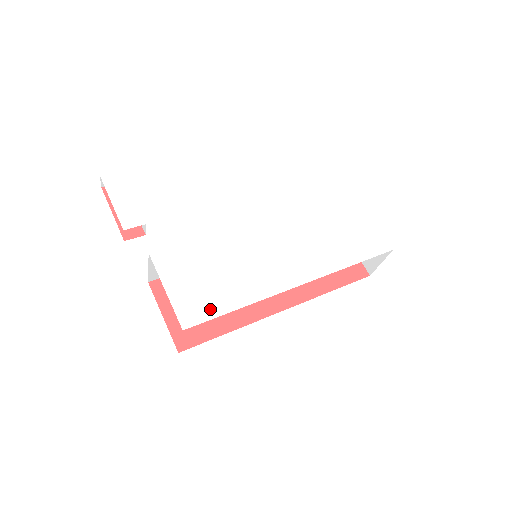
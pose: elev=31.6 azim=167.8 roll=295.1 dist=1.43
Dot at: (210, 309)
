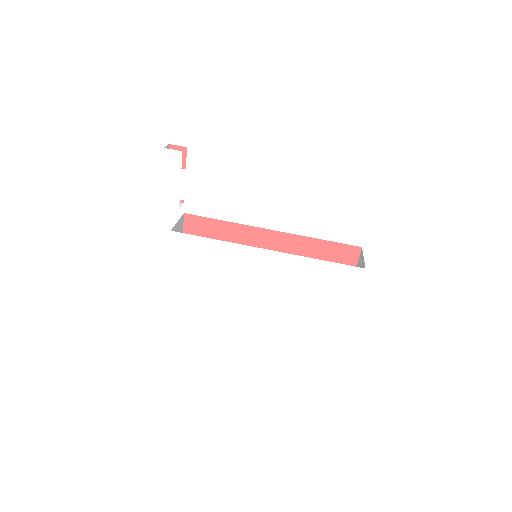
Dot at: (190, 285)
